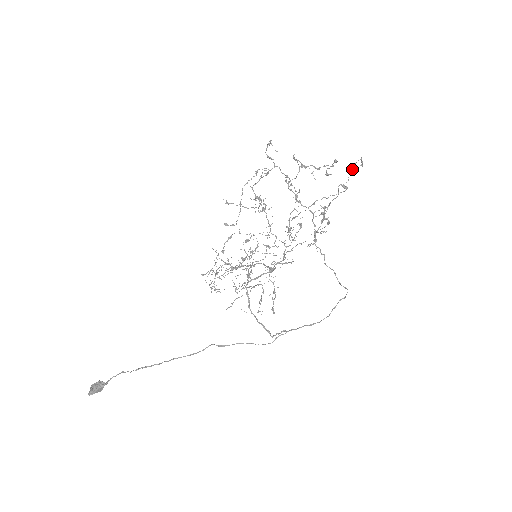
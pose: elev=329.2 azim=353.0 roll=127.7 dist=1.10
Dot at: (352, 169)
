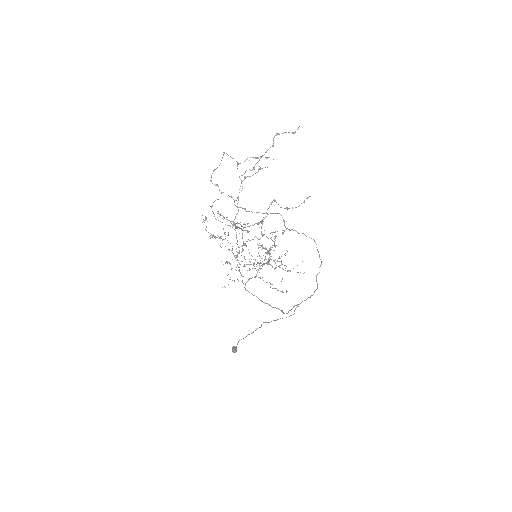
Dot at: (238, 197)
